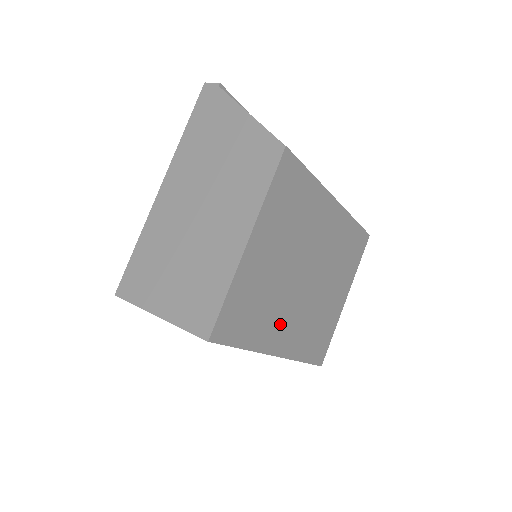
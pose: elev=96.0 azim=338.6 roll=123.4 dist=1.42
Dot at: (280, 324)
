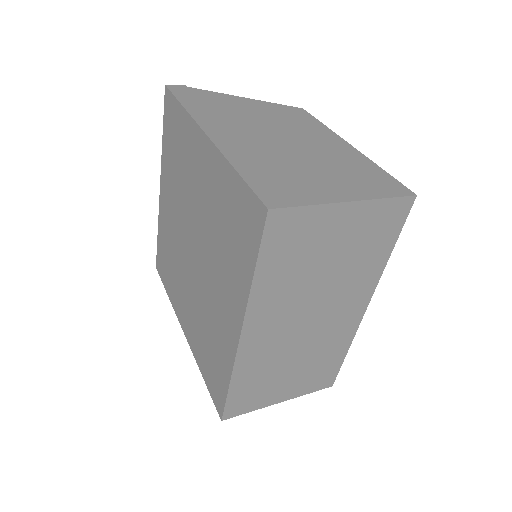
Dot at: occluded
